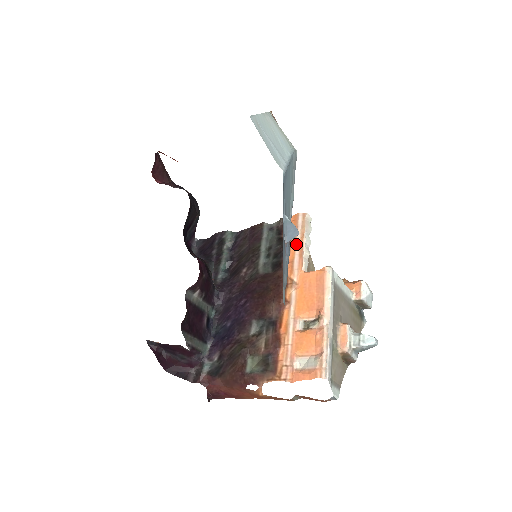
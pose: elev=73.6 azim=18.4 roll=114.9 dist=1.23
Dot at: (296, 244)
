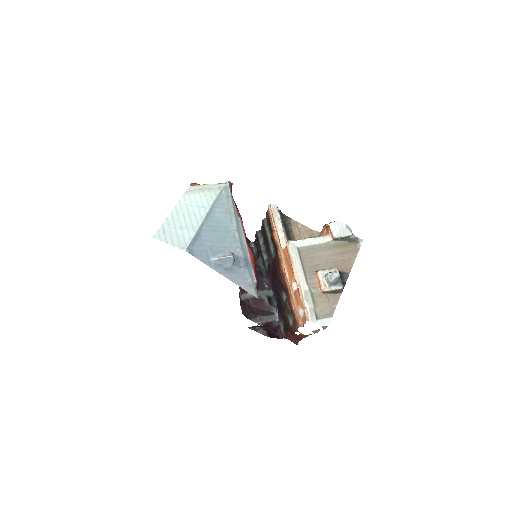
Dot at: (274, 231)
